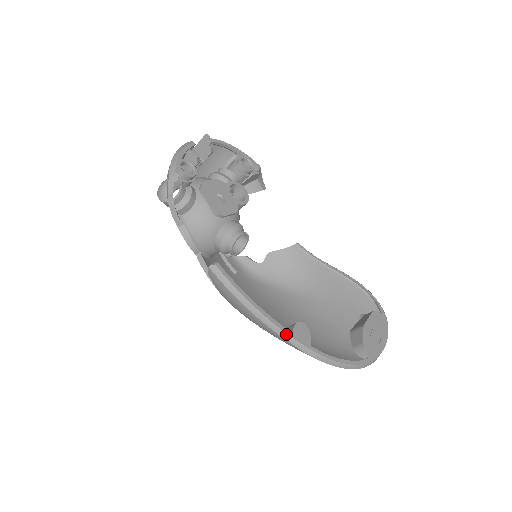
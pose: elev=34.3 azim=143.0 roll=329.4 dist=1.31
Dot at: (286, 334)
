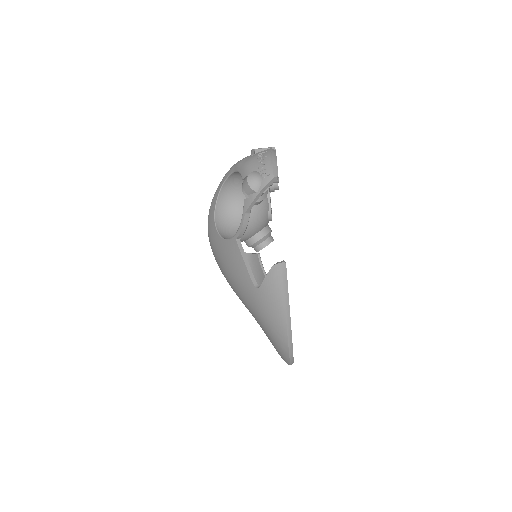
Dot at: (291, 330)
